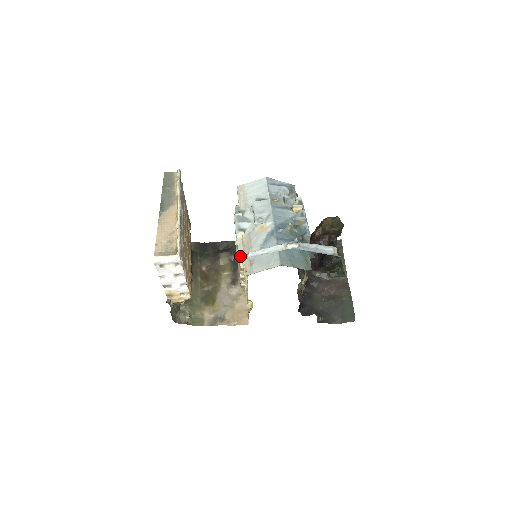
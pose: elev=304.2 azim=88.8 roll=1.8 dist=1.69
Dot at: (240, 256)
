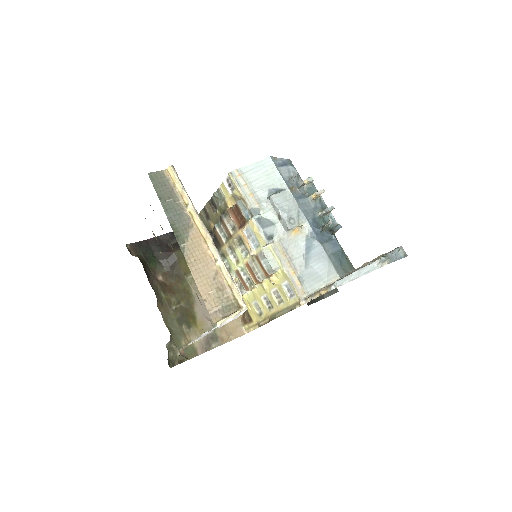
Dot at: (273, 272)
